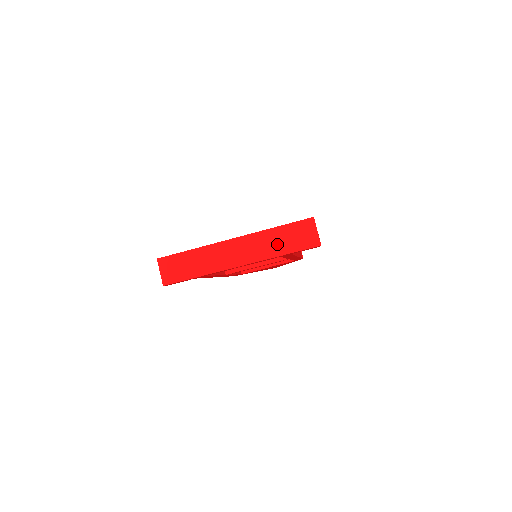
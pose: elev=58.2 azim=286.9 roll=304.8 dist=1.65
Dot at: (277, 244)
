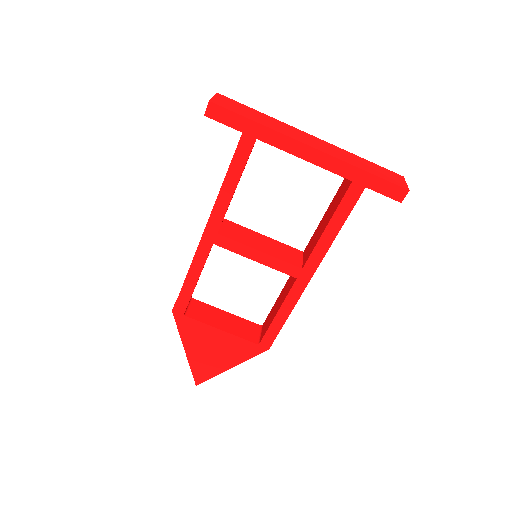
Dot at: (360, 163)
